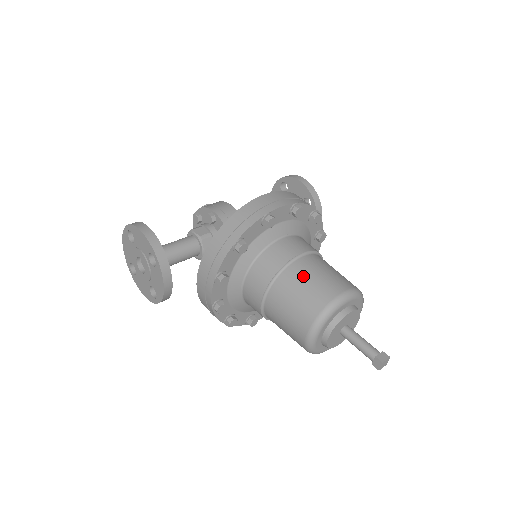
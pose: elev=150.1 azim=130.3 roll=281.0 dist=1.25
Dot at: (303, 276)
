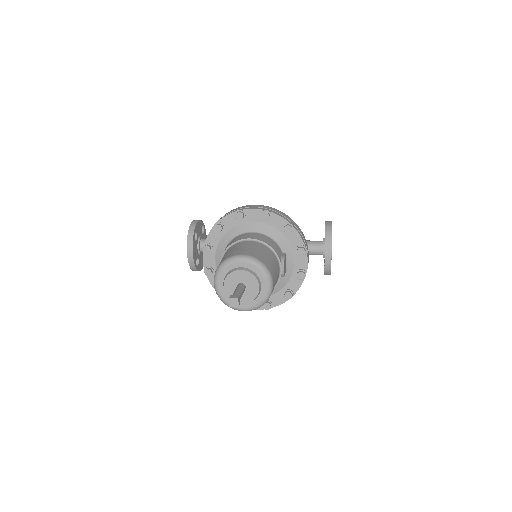
Dot at: (235, 247)
